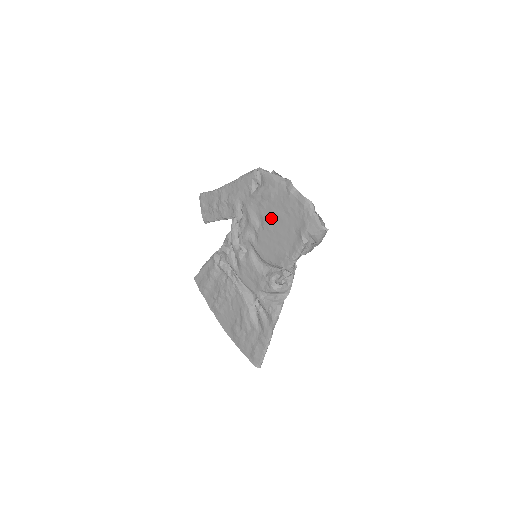
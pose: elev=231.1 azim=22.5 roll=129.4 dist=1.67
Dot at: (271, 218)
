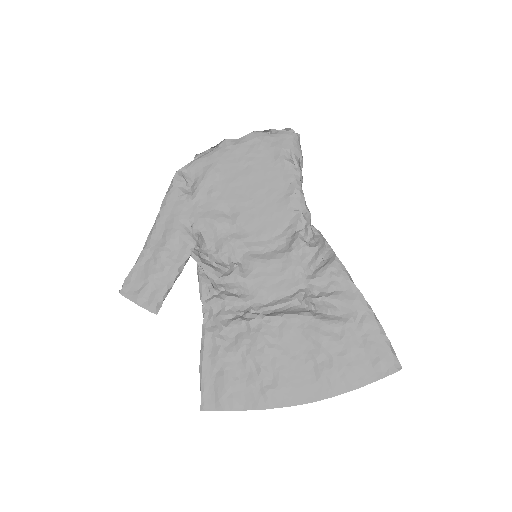
Dot at: (236, 190)
